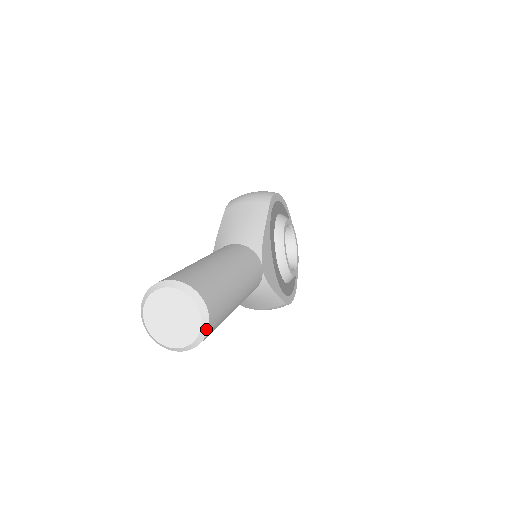
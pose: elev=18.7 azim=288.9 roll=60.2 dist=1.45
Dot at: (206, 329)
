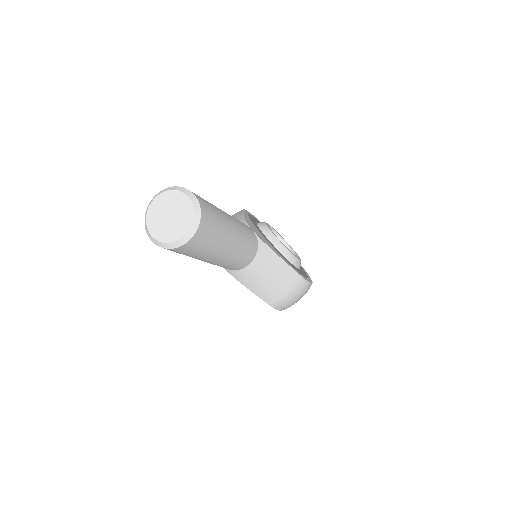
Dot at: (198, 206)
